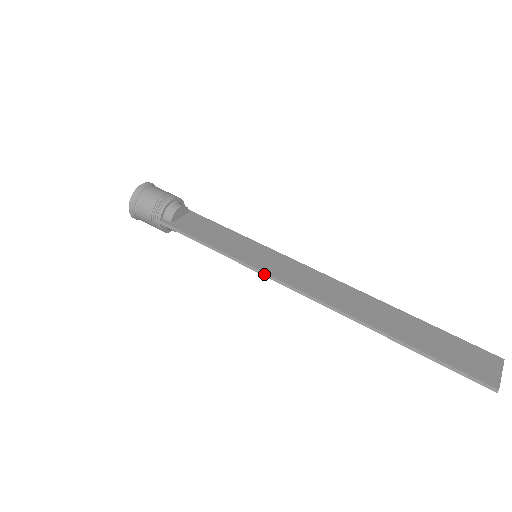
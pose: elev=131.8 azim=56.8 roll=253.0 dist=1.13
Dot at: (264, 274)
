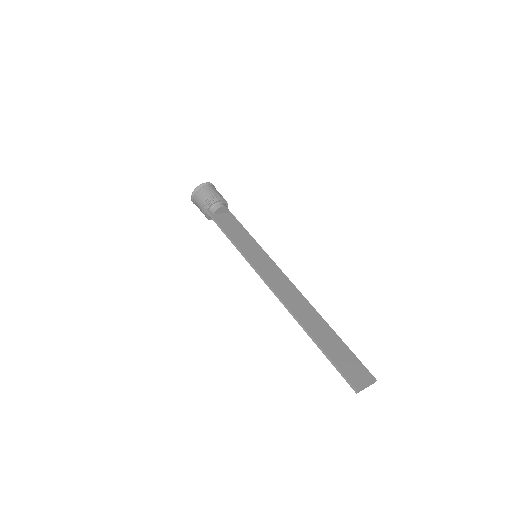
Dot at: (254, 268)
